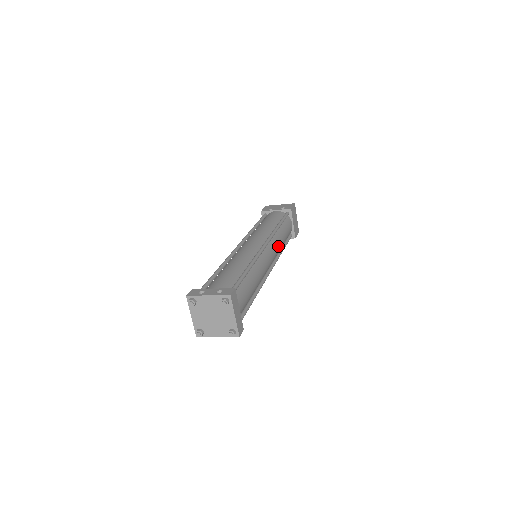
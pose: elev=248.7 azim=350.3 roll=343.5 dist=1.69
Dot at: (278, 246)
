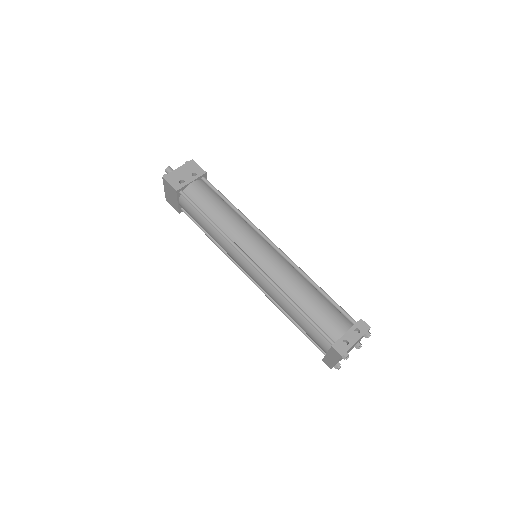
Dot at: occluded
